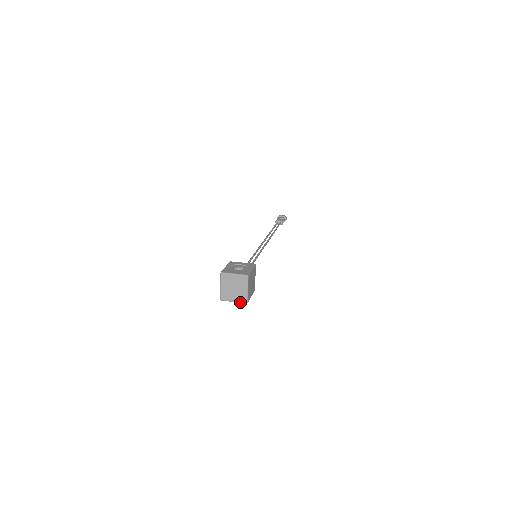
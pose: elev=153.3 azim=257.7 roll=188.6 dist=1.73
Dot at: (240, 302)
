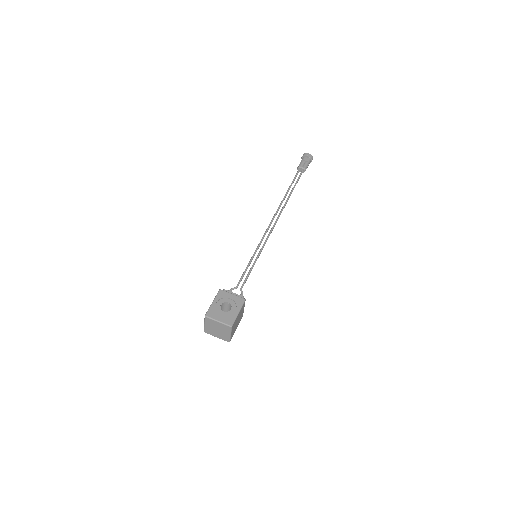
Dot at: occluded
